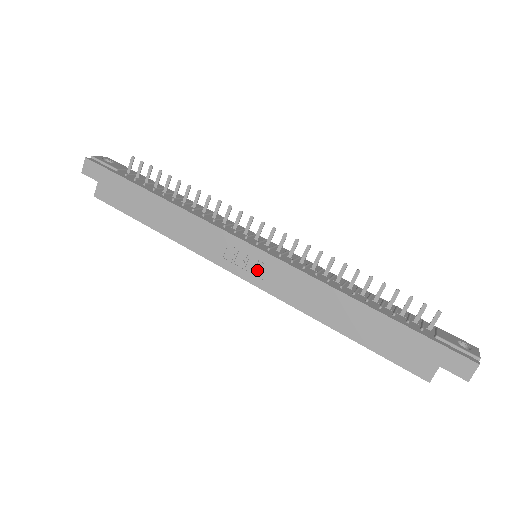
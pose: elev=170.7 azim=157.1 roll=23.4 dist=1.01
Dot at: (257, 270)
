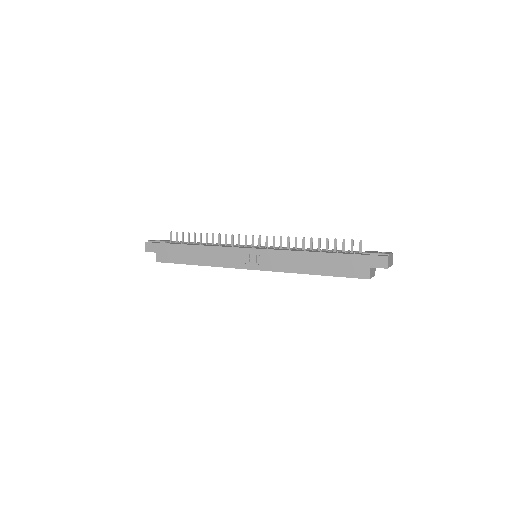
Dot at: (257, 261)
